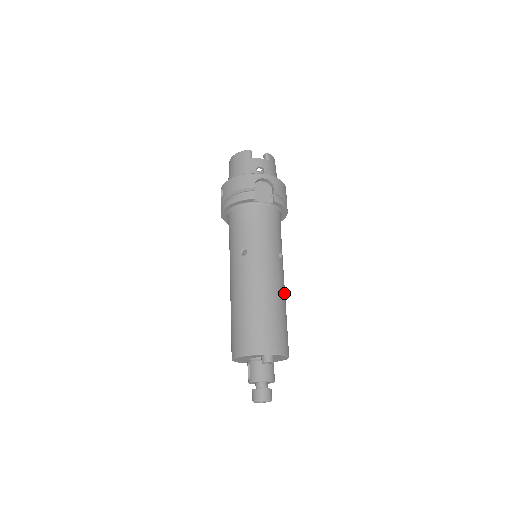
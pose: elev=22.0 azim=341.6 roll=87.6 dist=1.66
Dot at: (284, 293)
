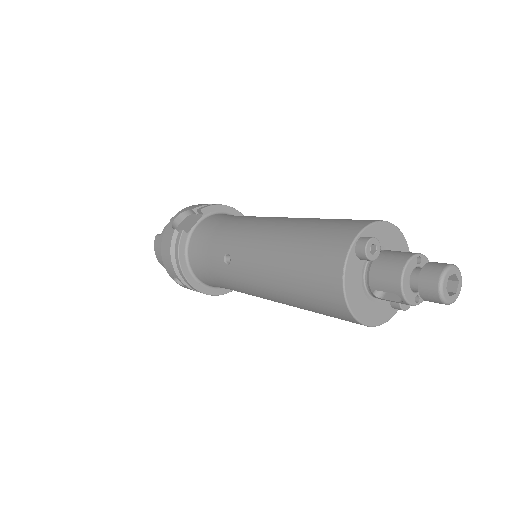
Dot at: occluded
